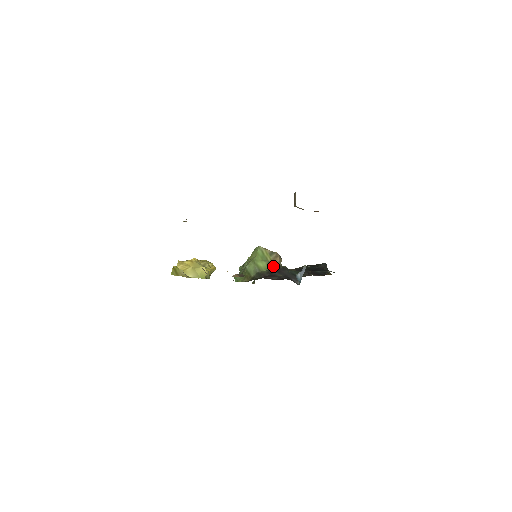
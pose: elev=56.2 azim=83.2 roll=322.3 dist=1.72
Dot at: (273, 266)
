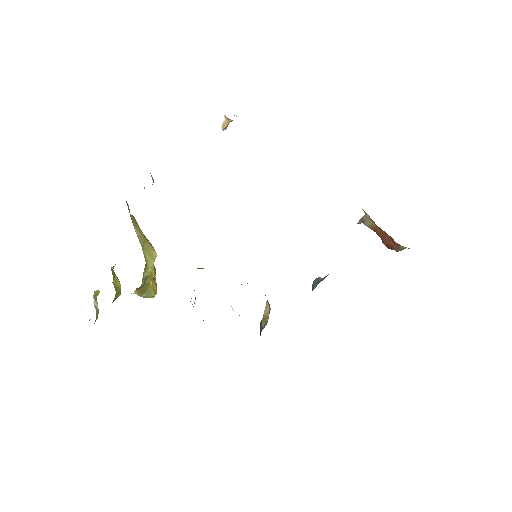
Dot at: occluded
